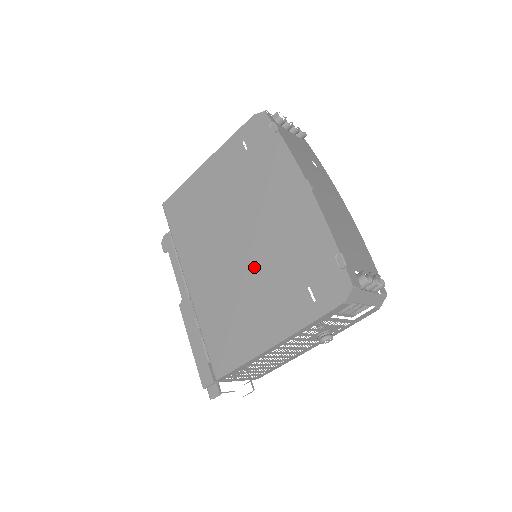
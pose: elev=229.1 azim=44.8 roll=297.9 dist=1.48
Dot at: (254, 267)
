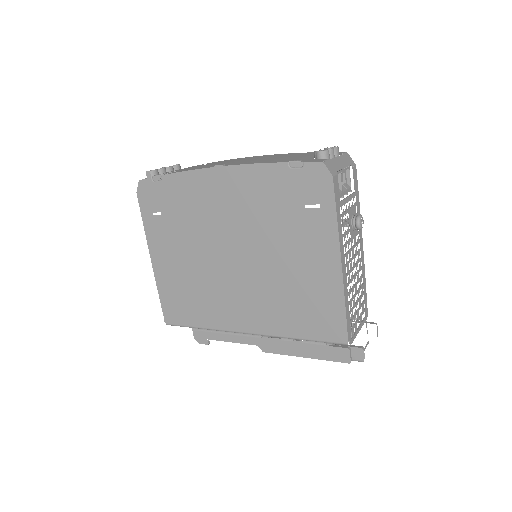
Dot at: (263, 253)
